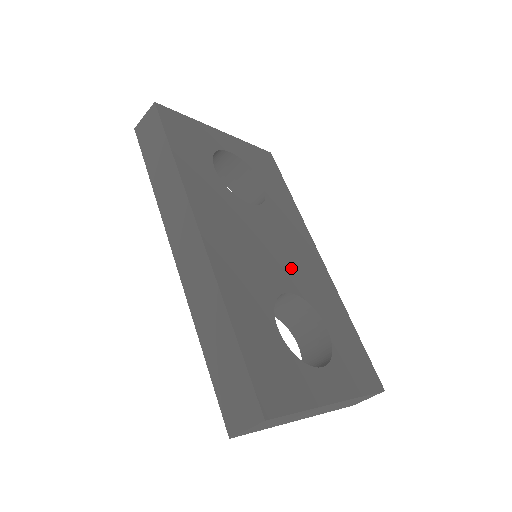
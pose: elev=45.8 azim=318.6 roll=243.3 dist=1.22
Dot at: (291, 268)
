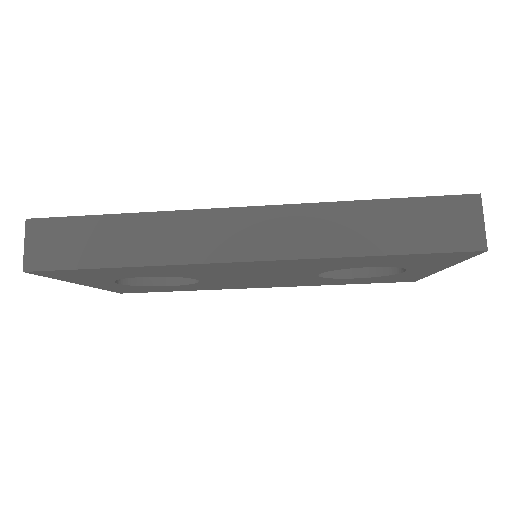
Dot at: occluded
